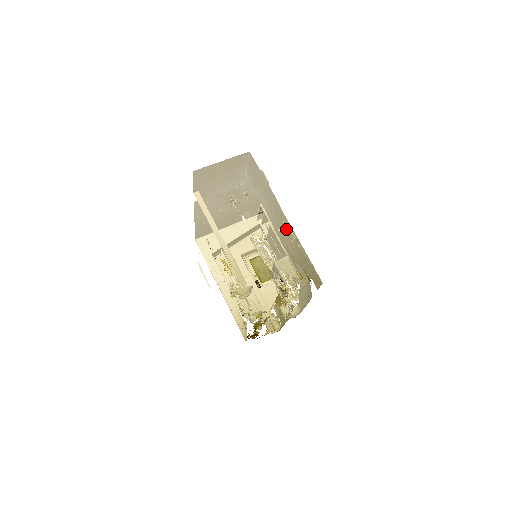
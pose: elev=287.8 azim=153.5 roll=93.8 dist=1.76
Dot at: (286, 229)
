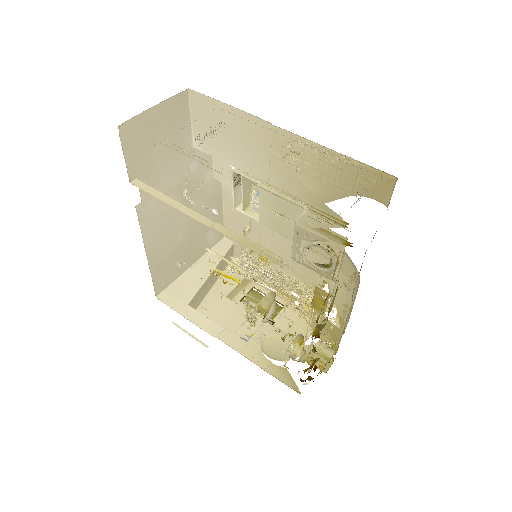
Dot at: (292, 155)
